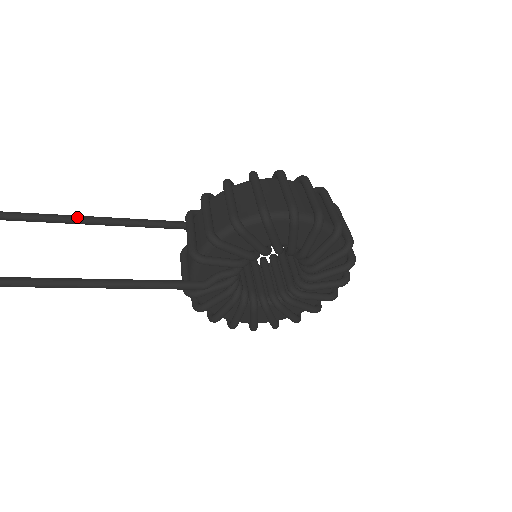
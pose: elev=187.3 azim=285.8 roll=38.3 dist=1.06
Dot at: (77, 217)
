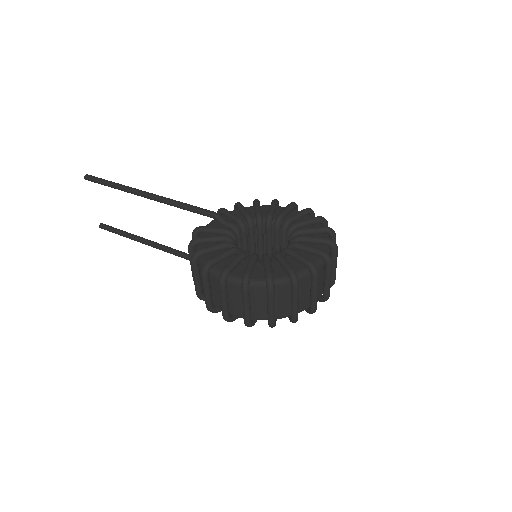
Dot at: occluded
